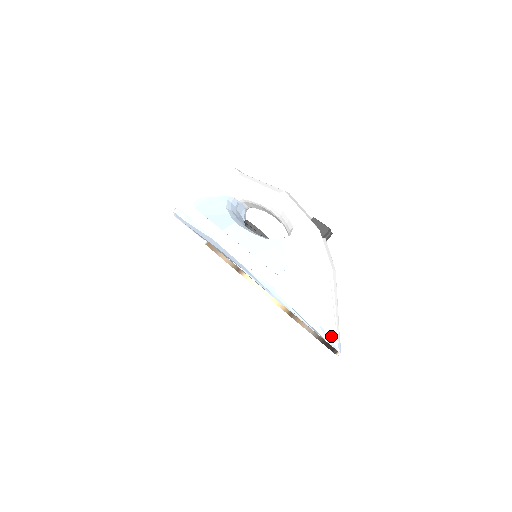
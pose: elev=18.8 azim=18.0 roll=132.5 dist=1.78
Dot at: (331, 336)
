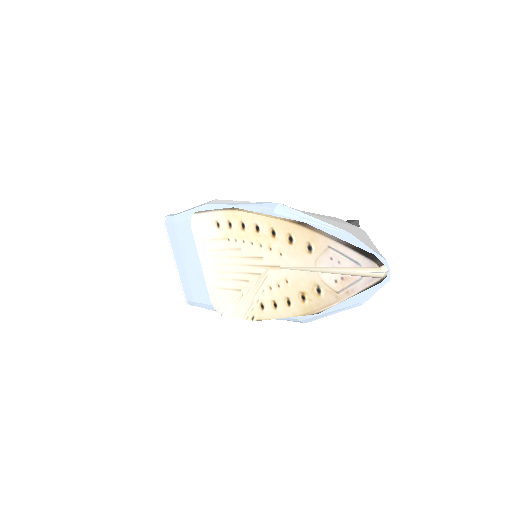
Dot at: occluded
